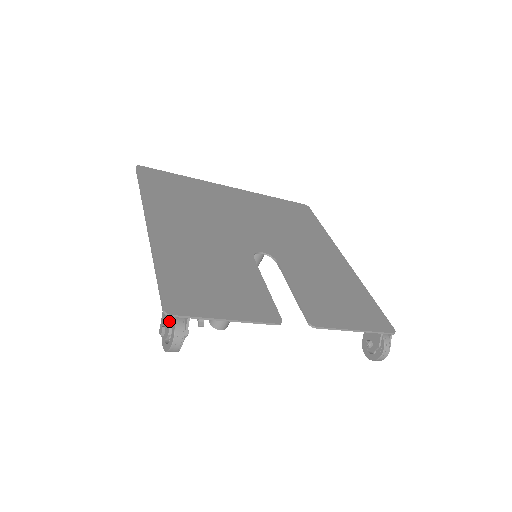
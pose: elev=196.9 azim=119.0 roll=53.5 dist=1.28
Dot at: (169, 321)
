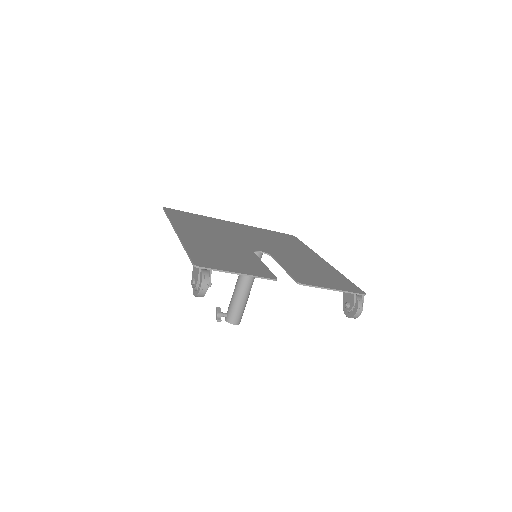
Dot at: (198, 272)
